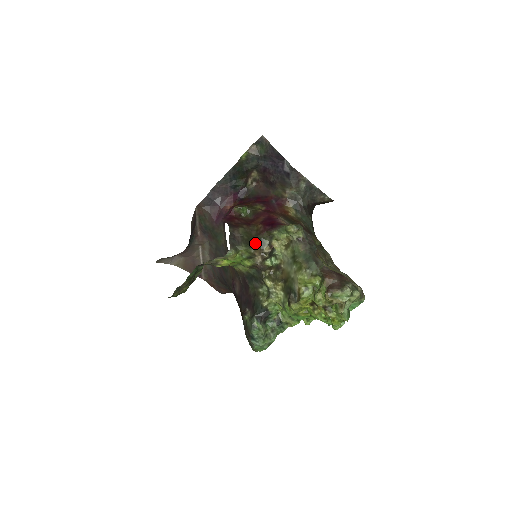
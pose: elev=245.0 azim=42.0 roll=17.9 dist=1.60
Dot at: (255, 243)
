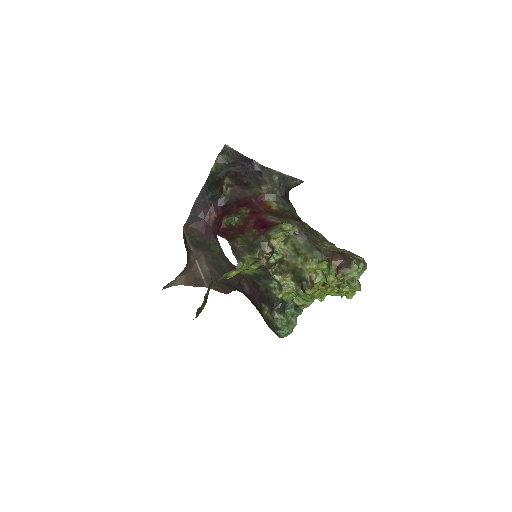
Dot at: (256, 248)
